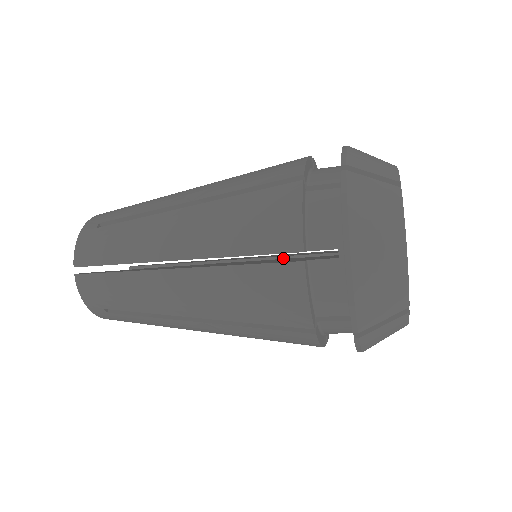
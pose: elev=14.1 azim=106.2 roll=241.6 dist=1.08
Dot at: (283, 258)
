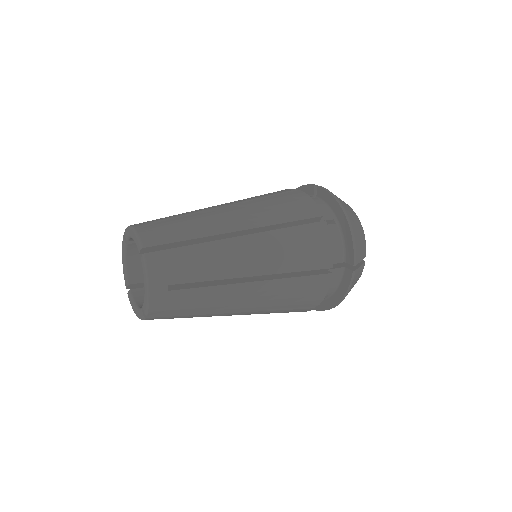
Dot at: occluded
